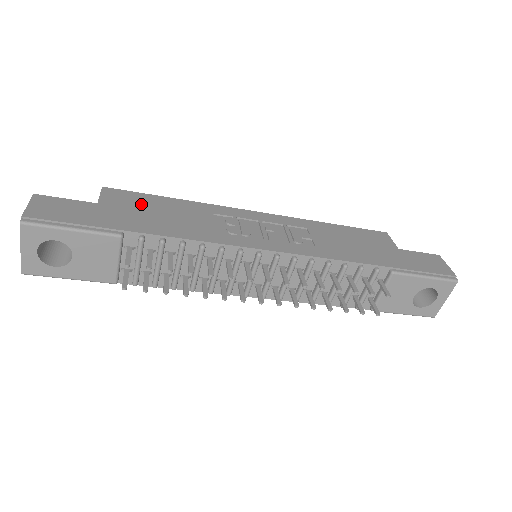
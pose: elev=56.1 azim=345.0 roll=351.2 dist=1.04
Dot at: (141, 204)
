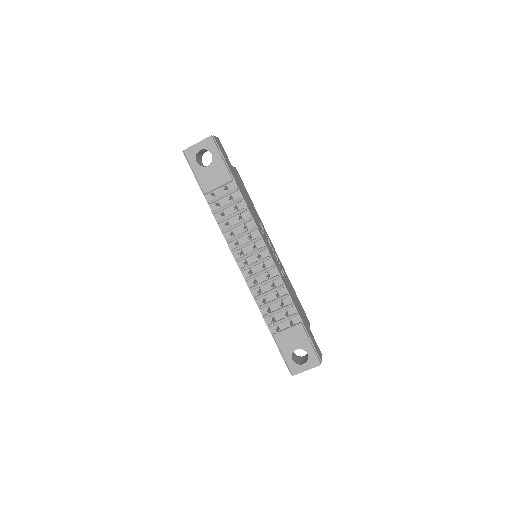
Dot at: (243, 186)
